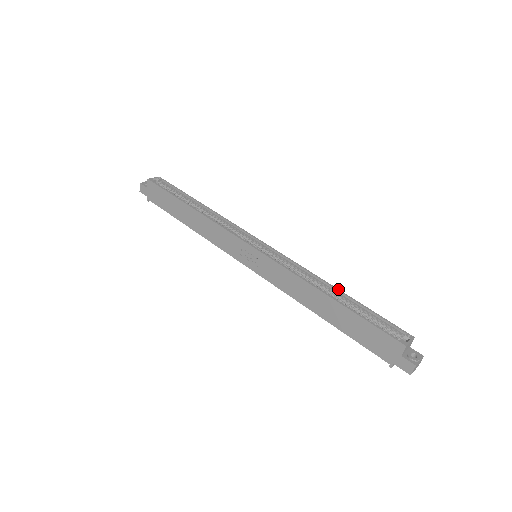
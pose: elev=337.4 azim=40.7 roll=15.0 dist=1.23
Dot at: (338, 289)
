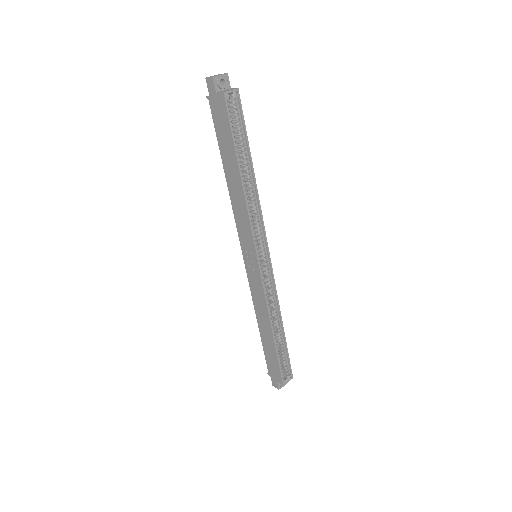
Dot at: (283, 327)
